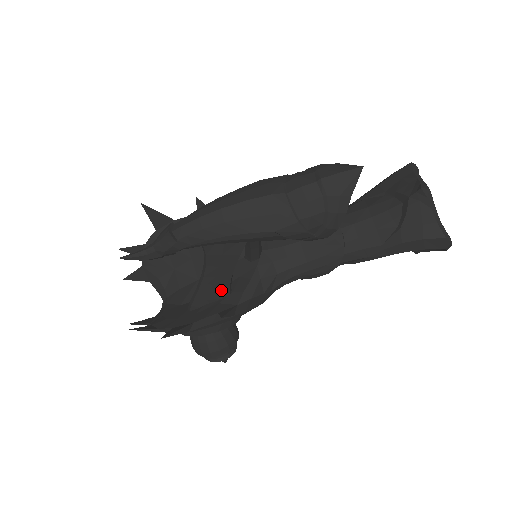
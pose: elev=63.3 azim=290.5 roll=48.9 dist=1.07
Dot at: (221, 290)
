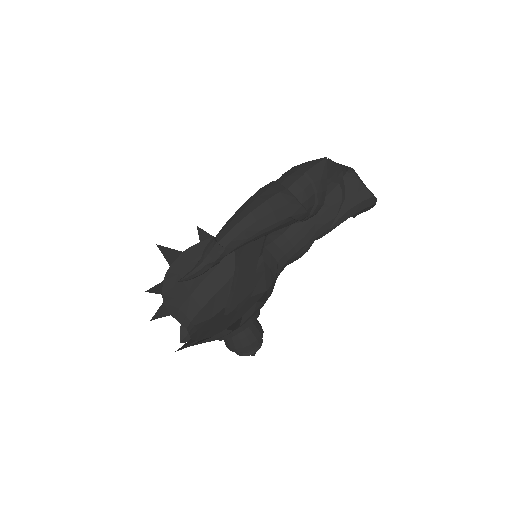
Dot at: (249, 286)
